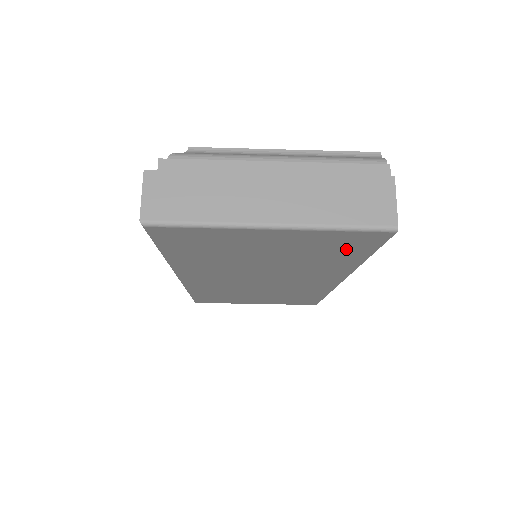
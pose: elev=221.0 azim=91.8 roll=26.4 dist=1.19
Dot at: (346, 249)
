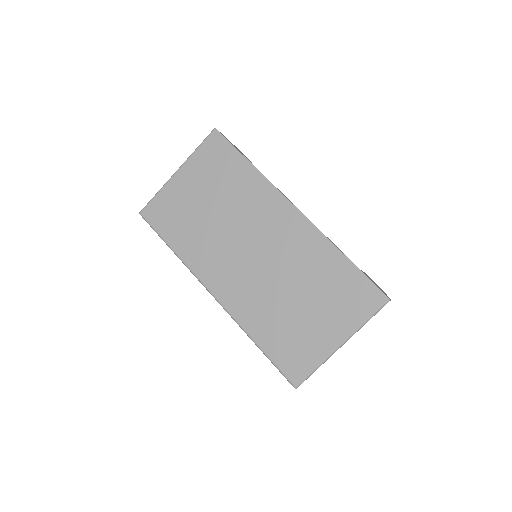
Dot at: (225, 161)
